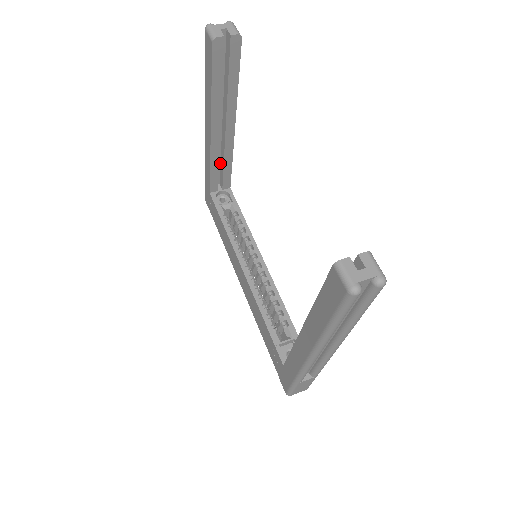
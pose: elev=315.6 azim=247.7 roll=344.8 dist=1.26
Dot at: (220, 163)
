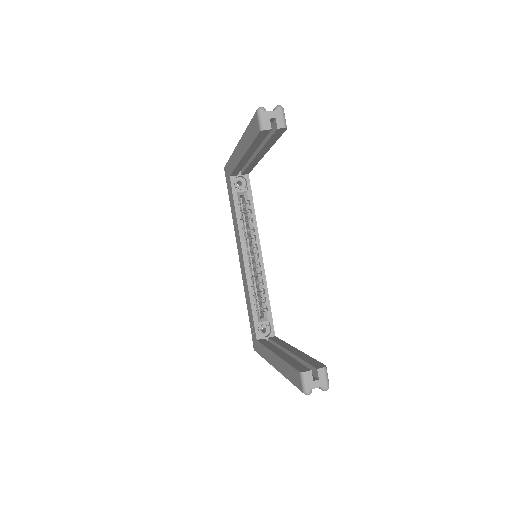
Dot at: occluded
